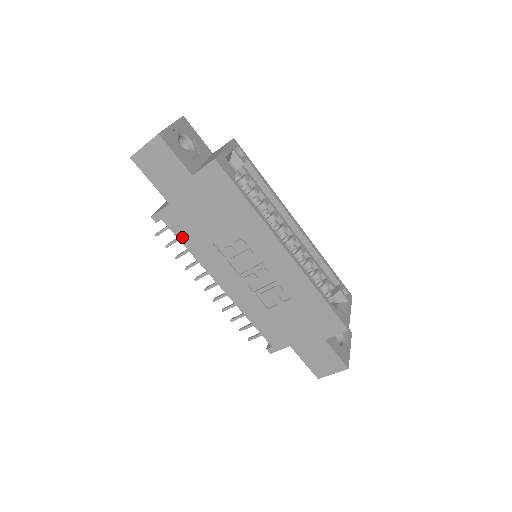
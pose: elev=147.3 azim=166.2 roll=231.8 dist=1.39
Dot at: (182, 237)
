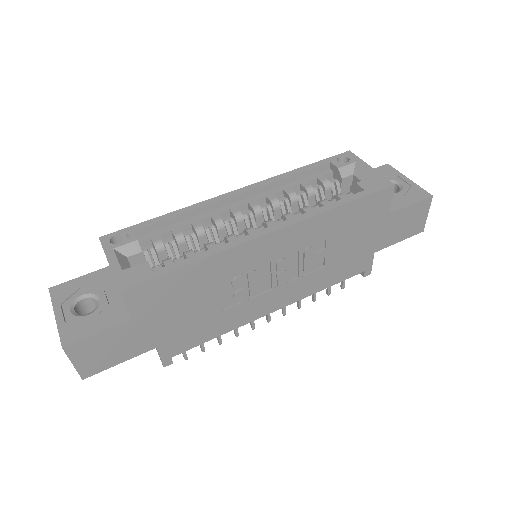
Dot at: (201, 340)
